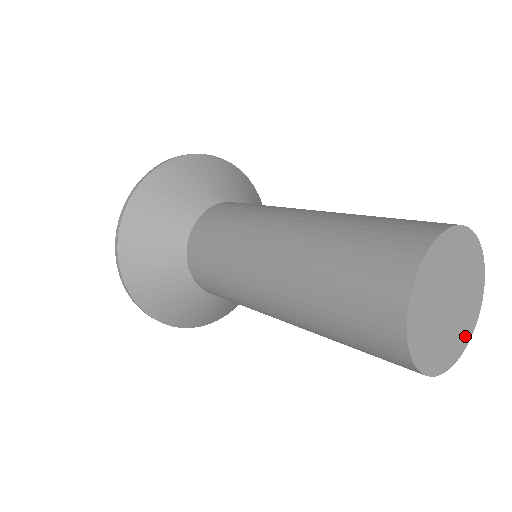
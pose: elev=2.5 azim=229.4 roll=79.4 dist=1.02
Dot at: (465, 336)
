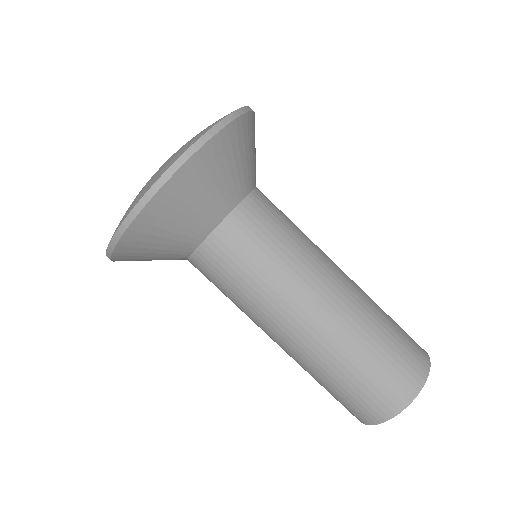
Dot at: occluded
